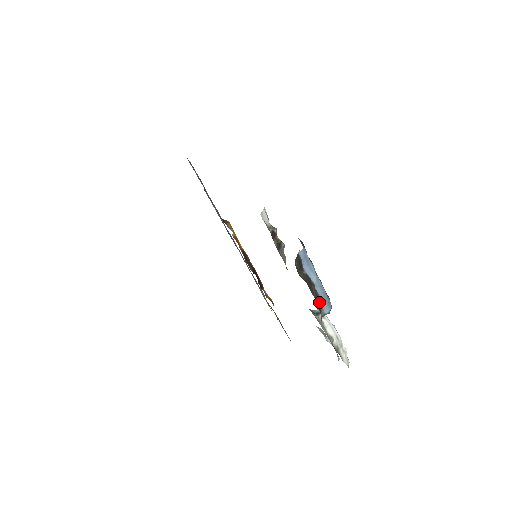
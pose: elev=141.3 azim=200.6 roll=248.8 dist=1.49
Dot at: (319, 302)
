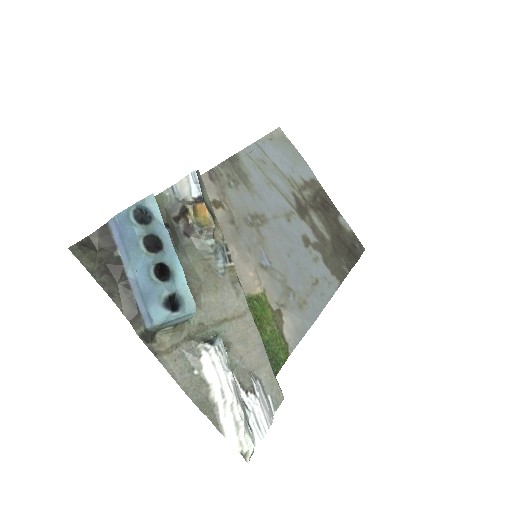
Dot at: (132, 304)
